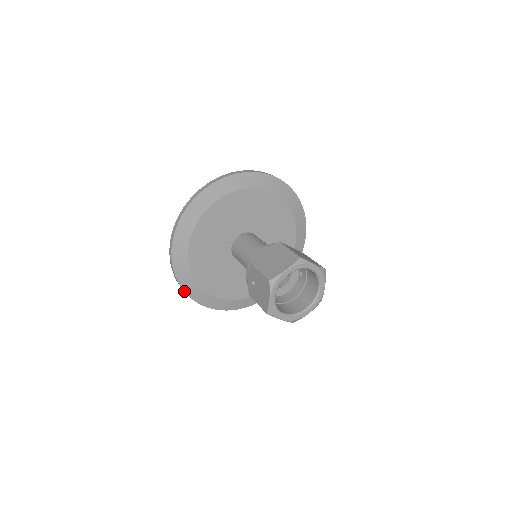
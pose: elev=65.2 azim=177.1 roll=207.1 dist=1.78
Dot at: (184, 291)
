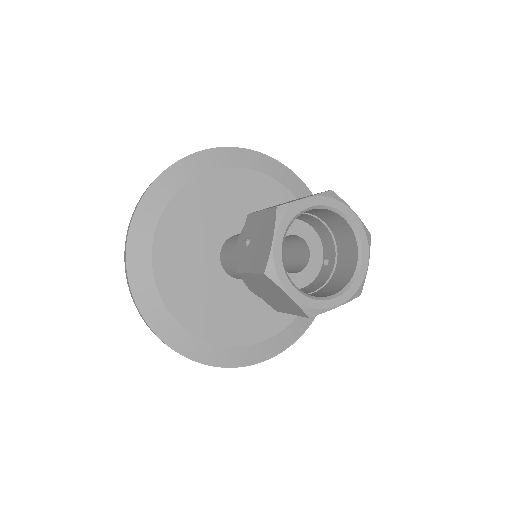
Dot at: (134, 298)
